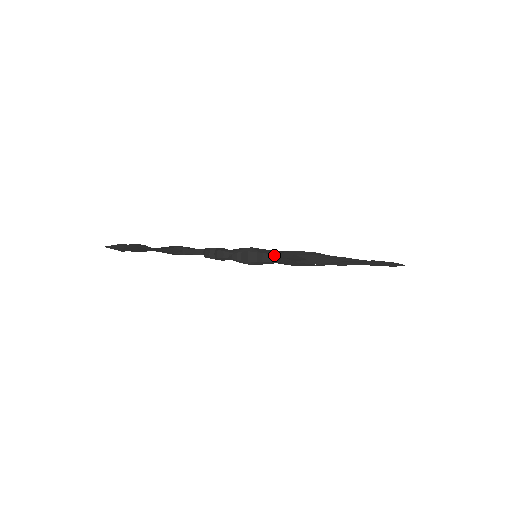
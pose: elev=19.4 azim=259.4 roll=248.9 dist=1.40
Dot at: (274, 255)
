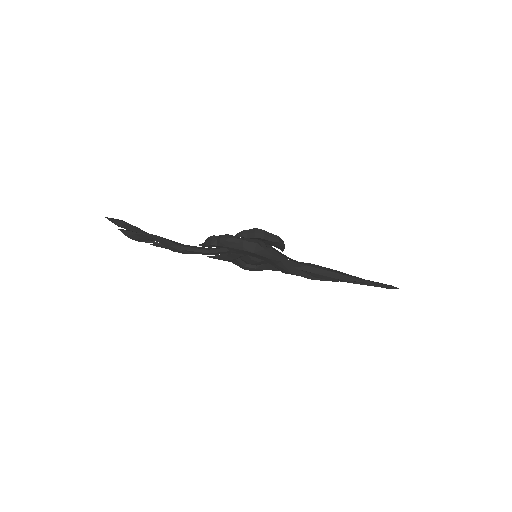
Dot at: (280, 238)
